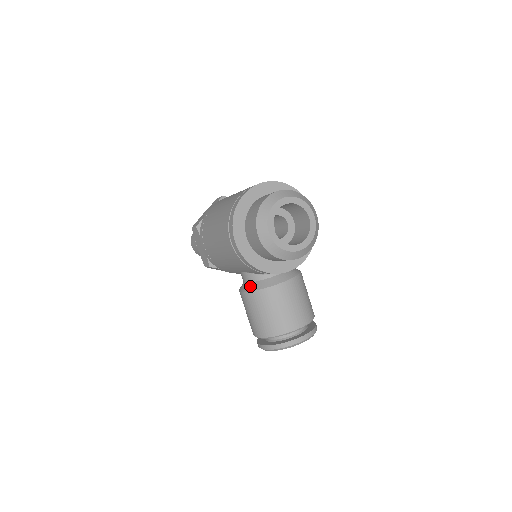
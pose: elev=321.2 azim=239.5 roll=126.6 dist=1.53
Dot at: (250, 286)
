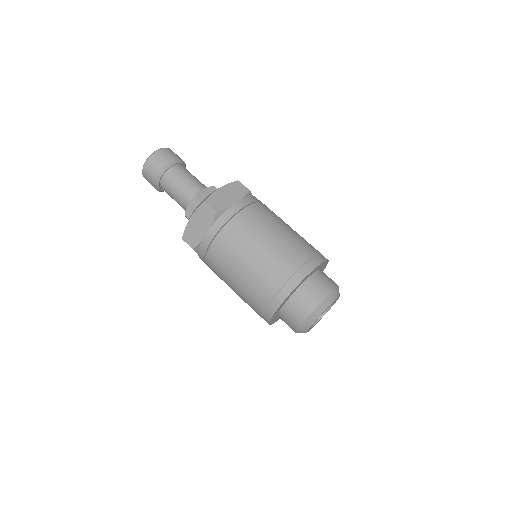
Dot at: occluded
